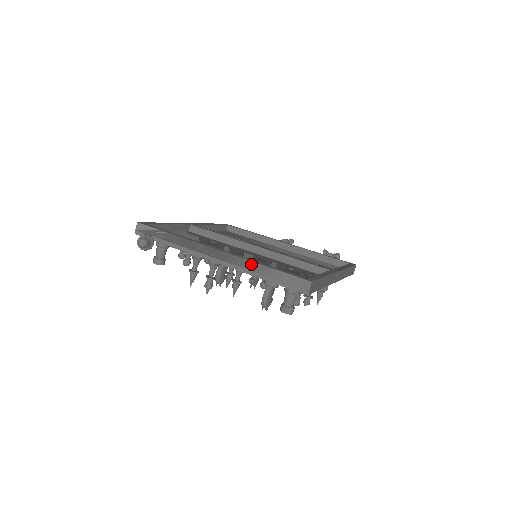
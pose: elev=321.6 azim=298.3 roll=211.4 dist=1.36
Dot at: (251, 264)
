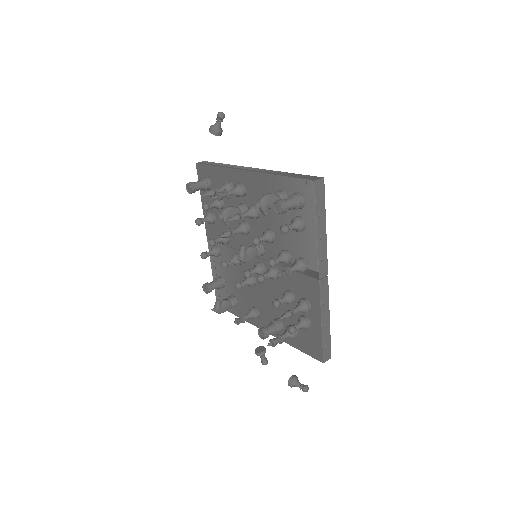
Dot at: (278, 172)
